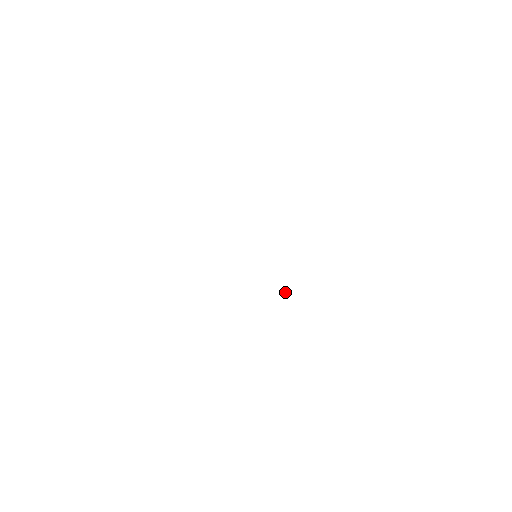
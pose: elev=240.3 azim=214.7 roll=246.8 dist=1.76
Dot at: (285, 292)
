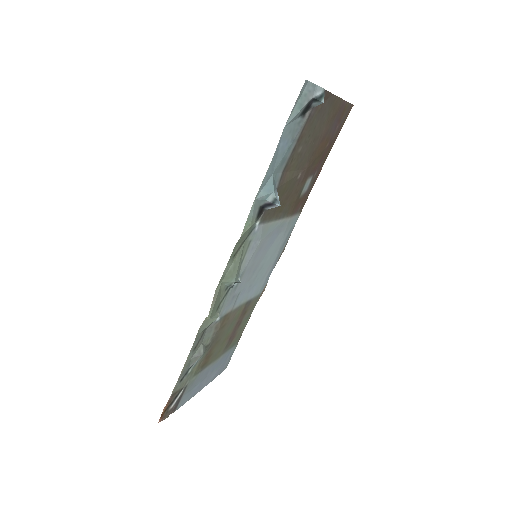
Dot at: (238, 280)
